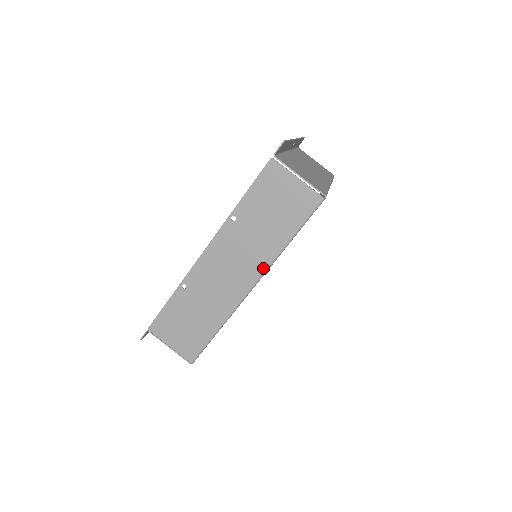
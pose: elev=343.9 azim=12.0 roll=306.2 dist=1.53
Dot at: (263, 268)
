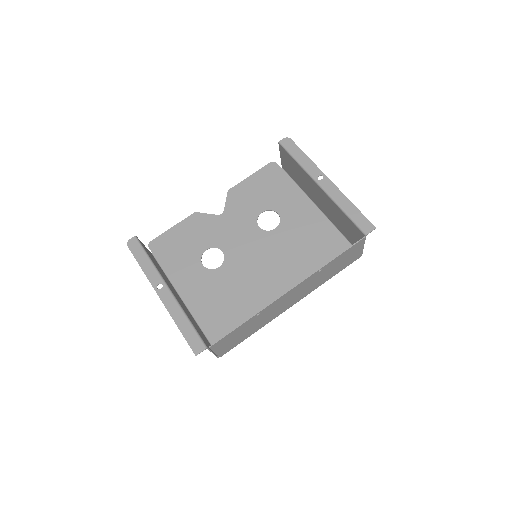
Dot at: (307, 294)
